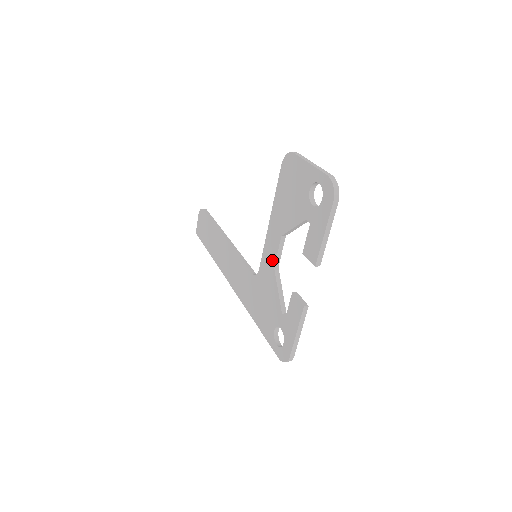
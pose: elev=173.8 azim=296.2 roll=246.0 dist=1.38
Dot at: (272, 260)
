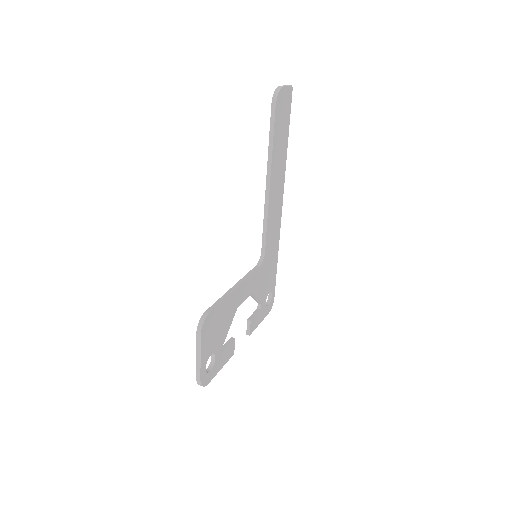
Dot at: occluded
